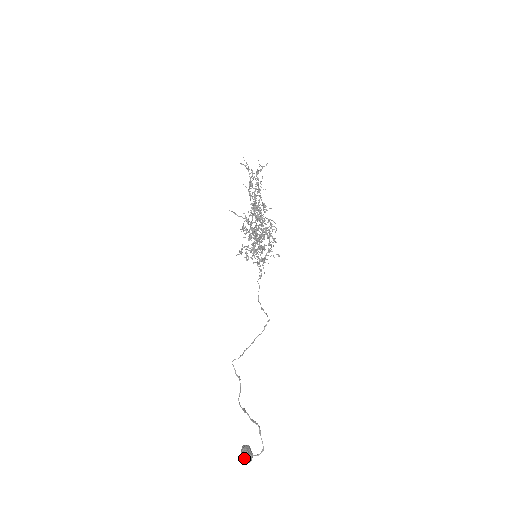
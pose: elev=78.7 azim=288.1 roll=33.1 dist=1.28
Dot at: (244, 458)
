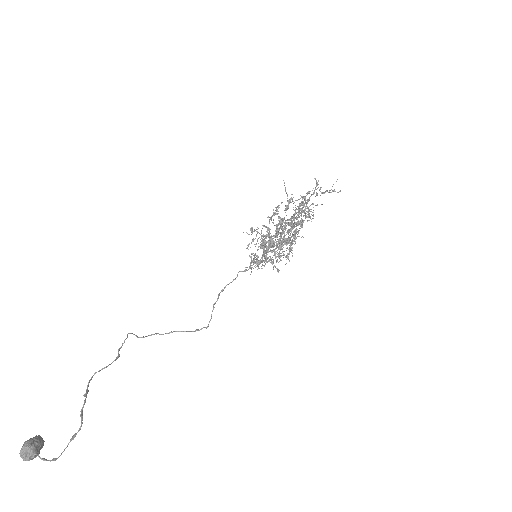
Dot at: (26, 447)
